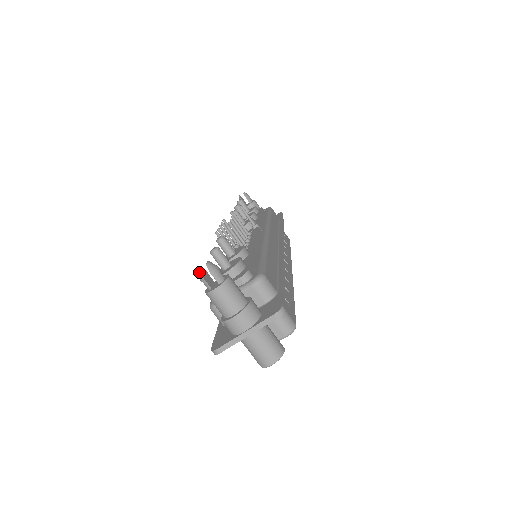
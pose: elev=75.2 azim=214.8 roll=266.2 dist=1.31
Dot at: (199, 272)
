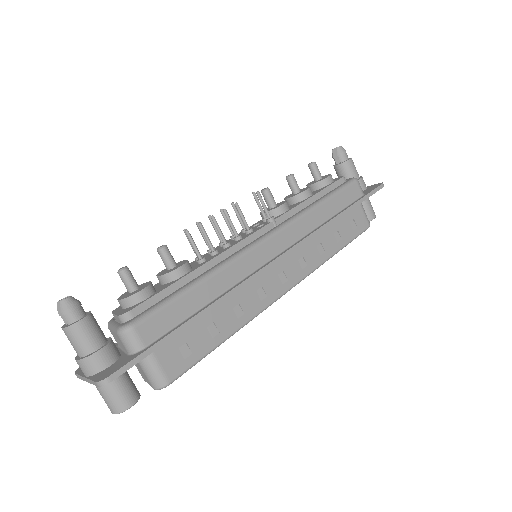
Dot at: (58, 304)
